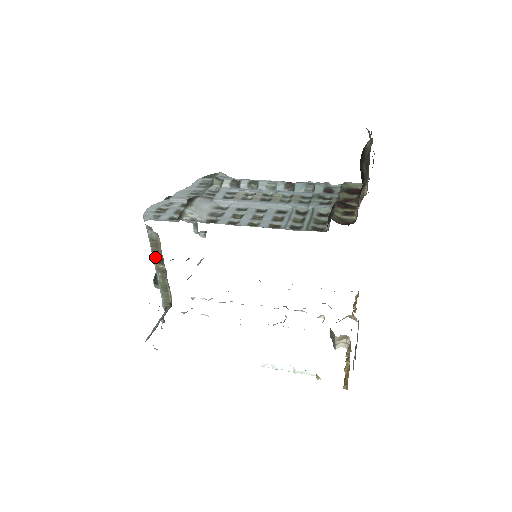
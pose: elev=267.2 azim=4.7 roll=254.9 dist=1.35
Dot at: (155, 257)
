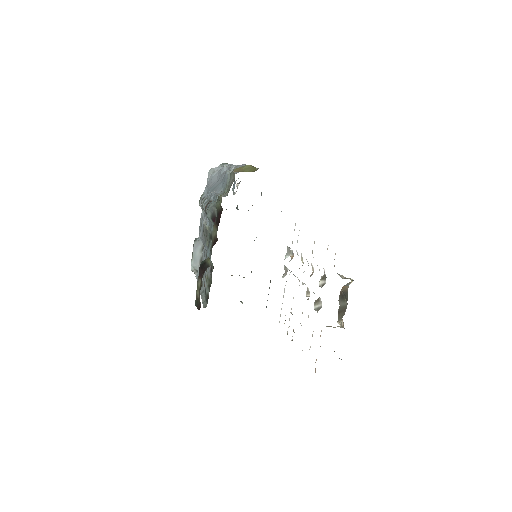
Dot at: occluded
